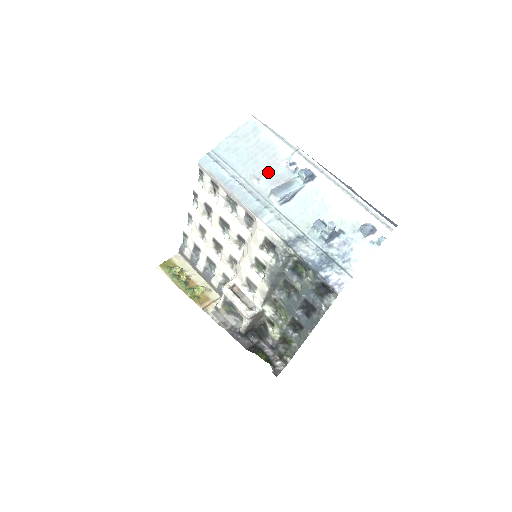
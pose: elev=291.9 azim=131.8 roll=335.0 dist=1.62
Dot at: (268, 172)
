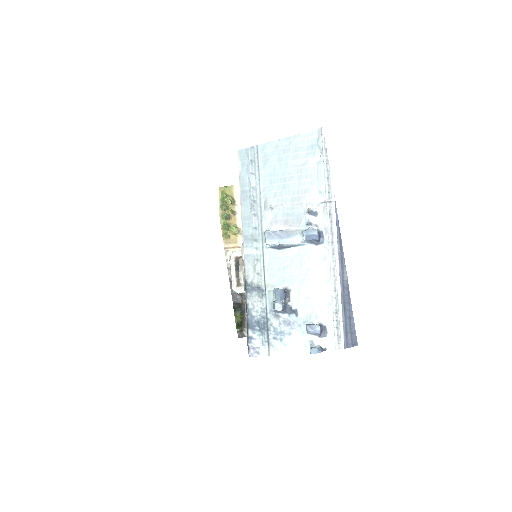
Dot at: (285, 206)
